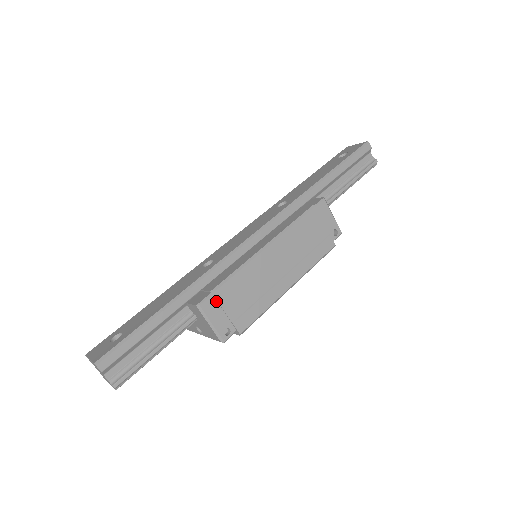
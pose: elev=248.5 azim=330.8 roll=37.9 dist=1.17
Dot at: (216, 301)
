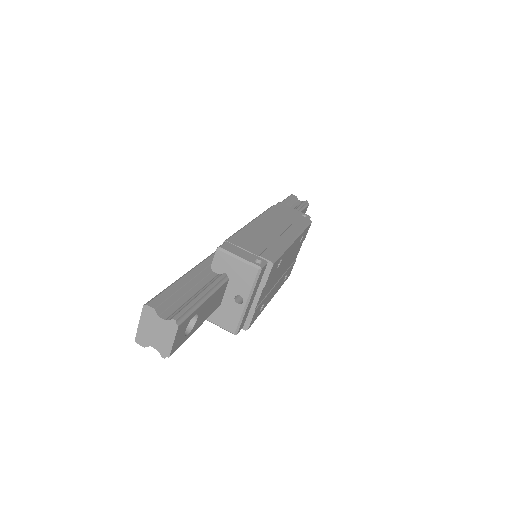
Dot at: (233, 245)
